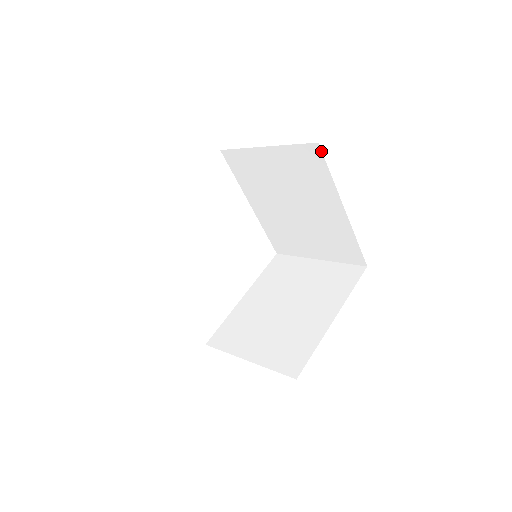
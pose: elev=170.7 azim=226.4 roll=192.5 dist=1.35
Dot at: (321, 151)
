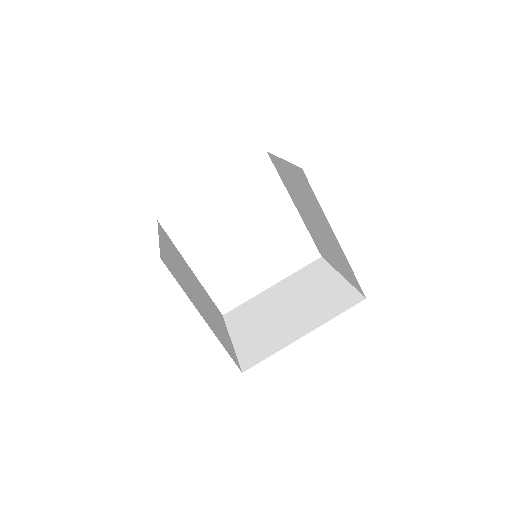
Dot at: (306, 177)
